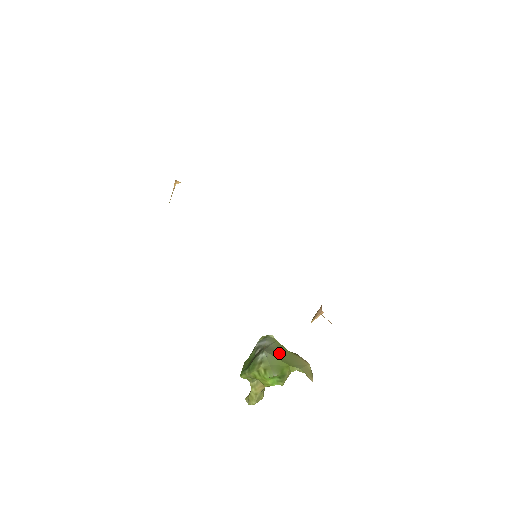
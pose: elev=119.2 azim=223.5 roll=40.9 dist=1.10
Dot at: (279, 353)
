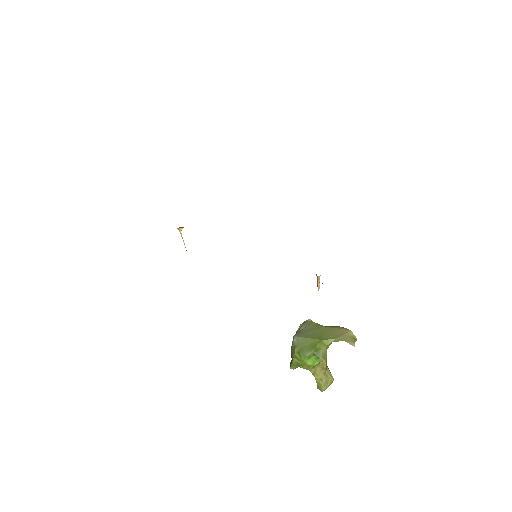
Dot at: (312, 332)
